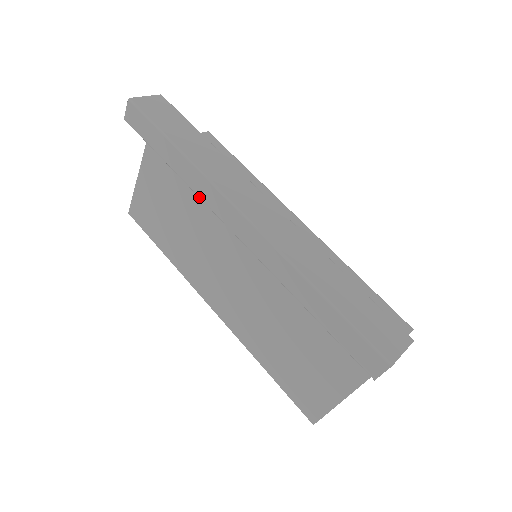
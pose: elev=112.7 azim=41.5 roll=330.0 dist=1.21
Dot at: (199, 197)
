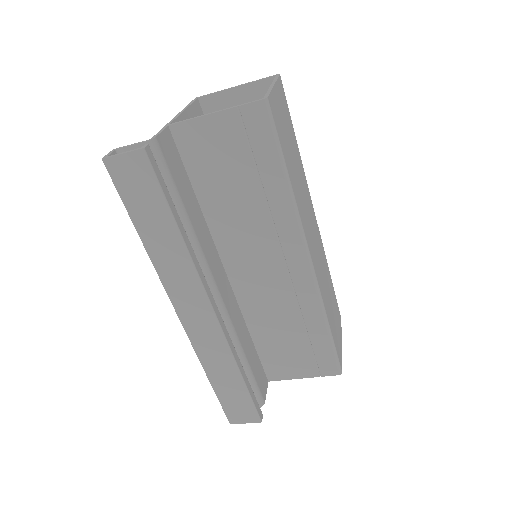
Dot at: occluded
